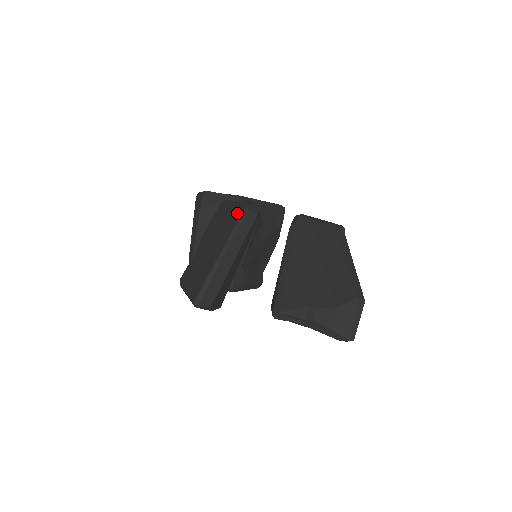
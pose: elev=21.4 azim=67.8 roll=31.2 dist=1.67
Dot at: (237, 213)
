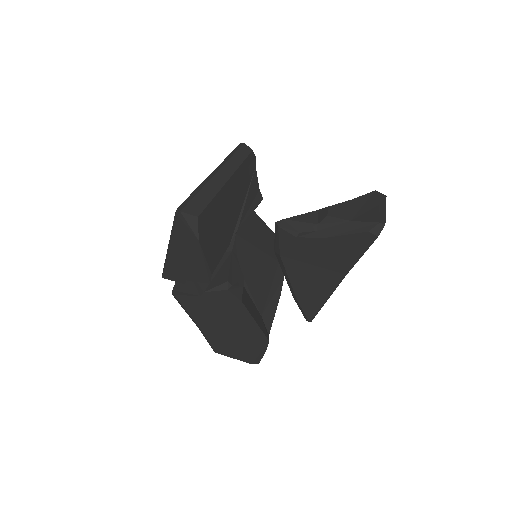
Dot at: occluded
